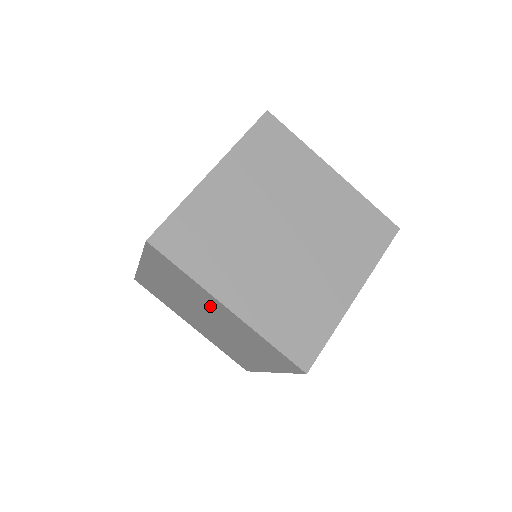
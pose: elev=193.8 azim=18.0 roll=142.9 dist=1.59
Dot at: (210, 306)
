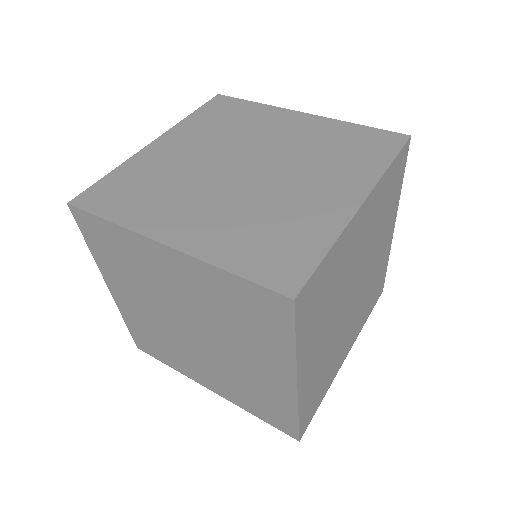
Dot at: (164, 277)
